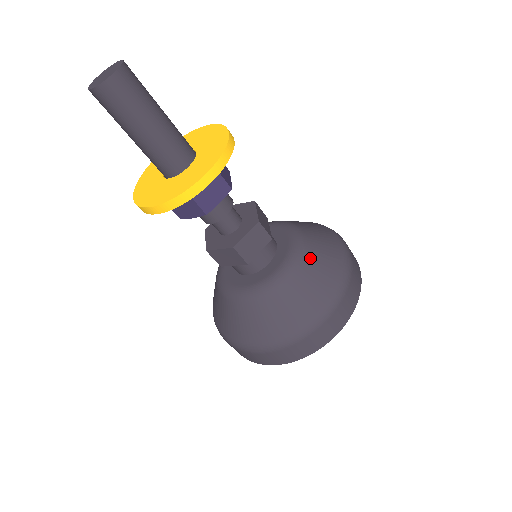
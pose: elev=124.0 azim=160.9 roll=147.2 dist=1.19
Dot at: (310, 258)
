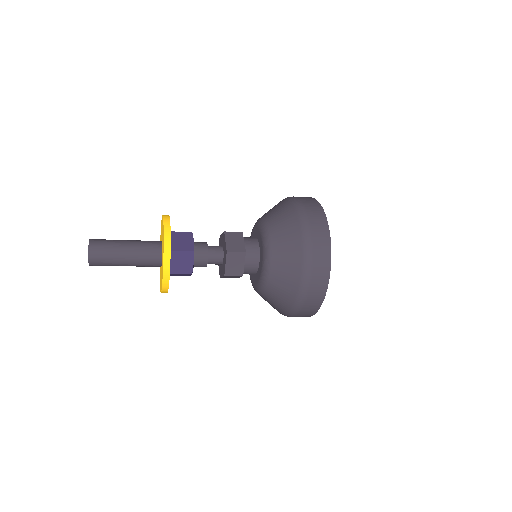
Dot at: (269, 216)
